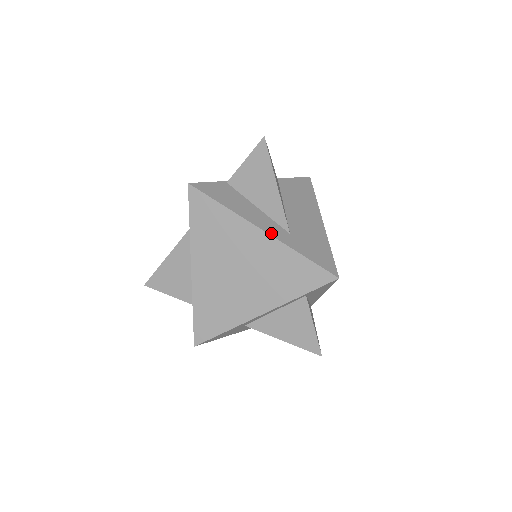
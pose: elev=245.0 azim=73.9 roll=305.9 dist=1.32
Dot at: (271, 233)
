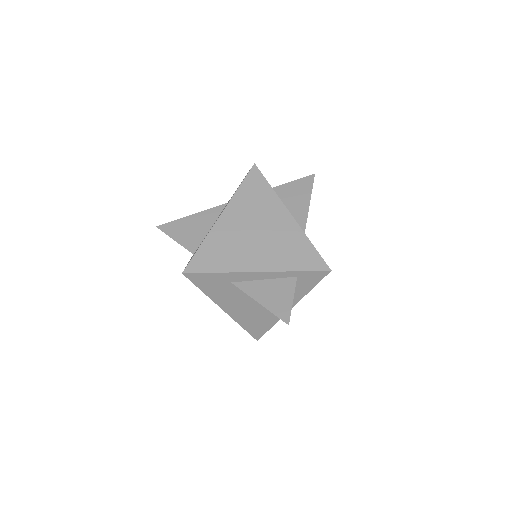
Dot at: occluded
